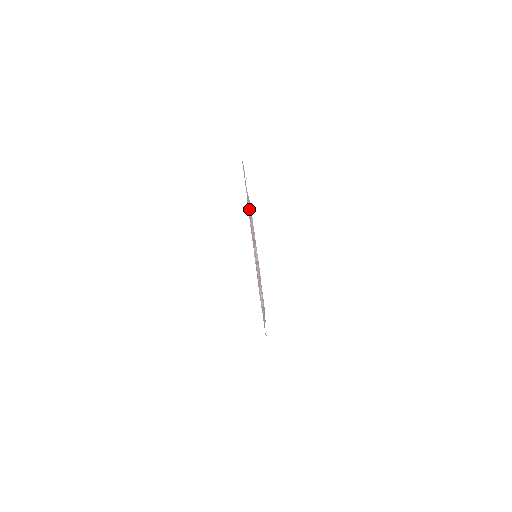
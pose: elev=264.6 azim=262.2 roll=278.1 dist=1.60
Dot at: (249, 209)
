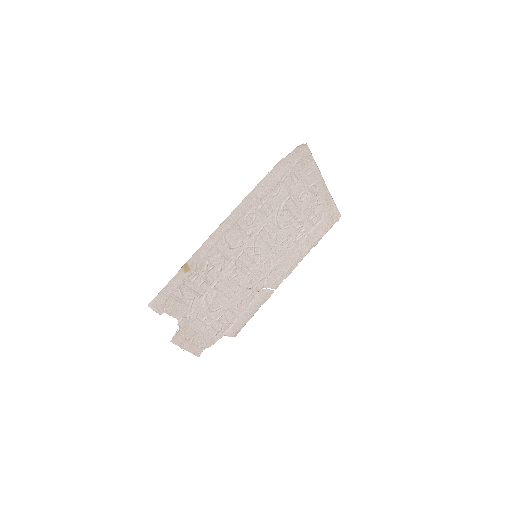
Dot at: (272, 277)
